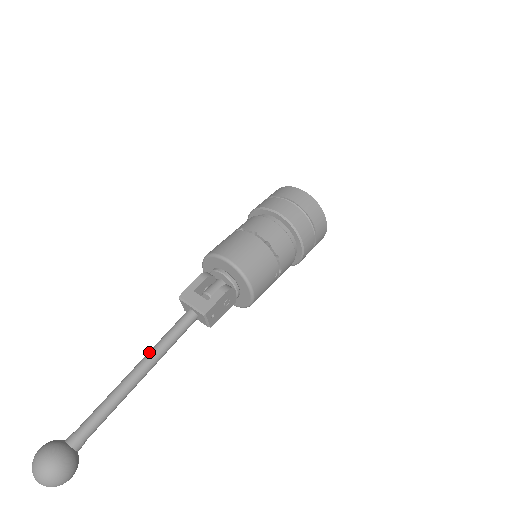
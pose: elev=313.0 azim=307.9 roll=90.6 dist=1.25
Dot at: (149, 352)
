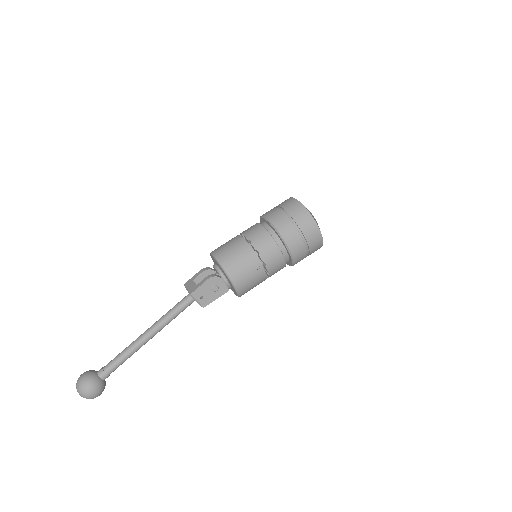
Dot at: (157, 321)
